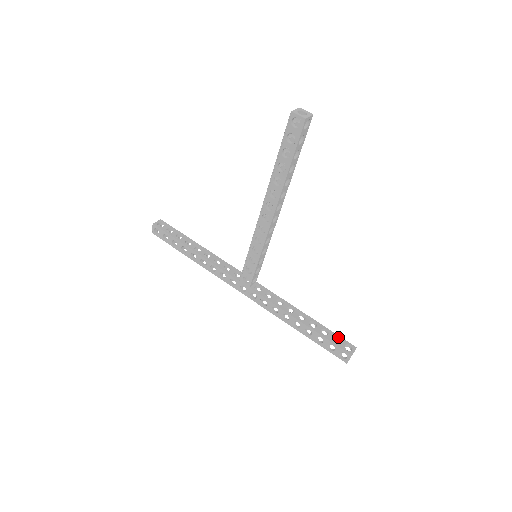
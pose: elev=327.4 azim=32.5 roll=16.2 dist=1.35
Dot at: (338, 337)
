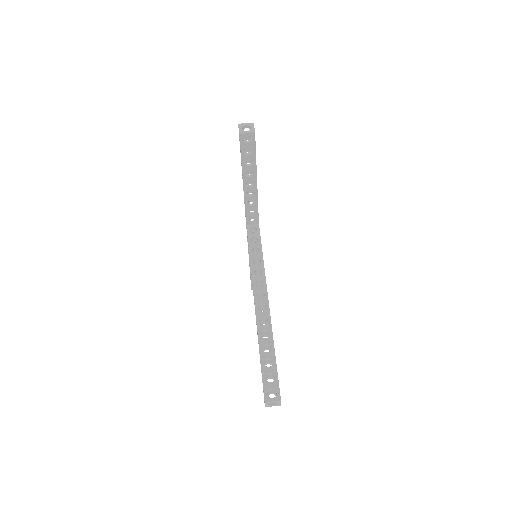
Dot at: occluded
